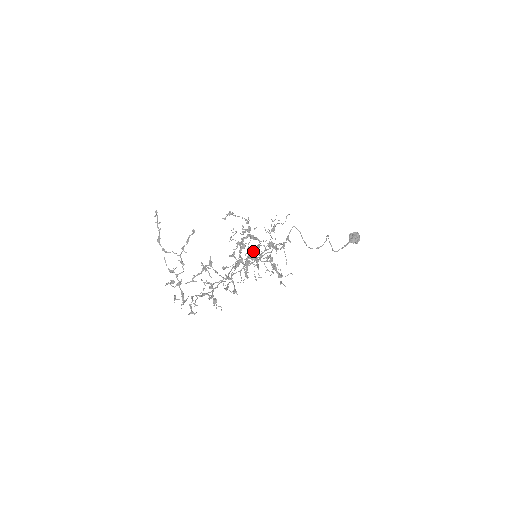
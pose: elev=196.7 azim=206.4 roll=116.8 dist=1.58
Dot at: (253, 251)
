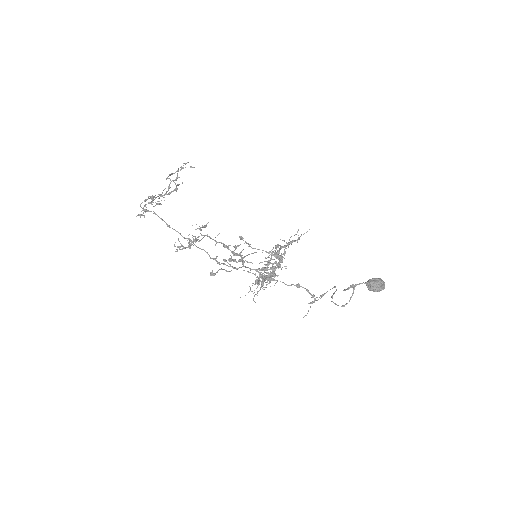
Dot at: (266, 268)
